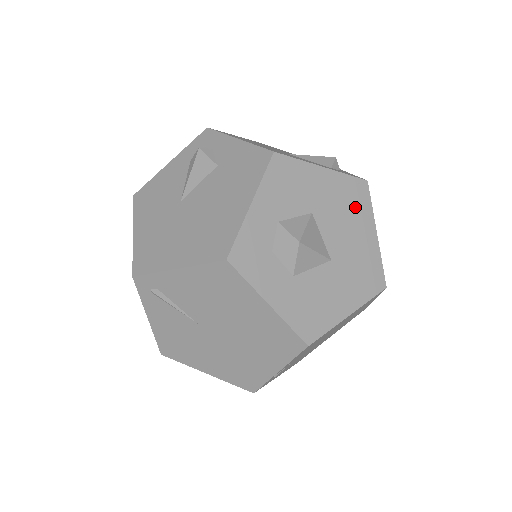
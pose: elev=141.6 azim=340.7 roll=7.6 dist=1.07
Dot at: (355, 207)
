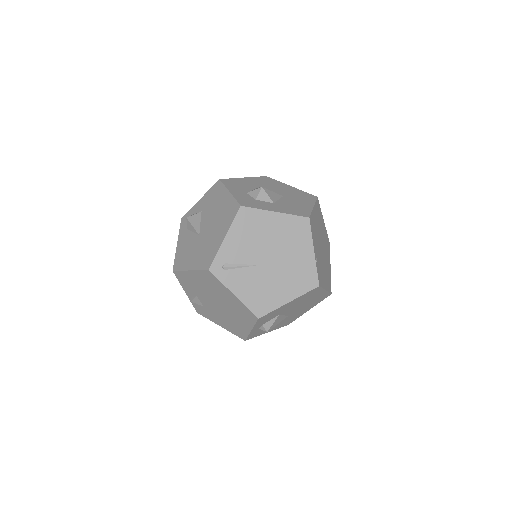
Dot at: (271, 183)
